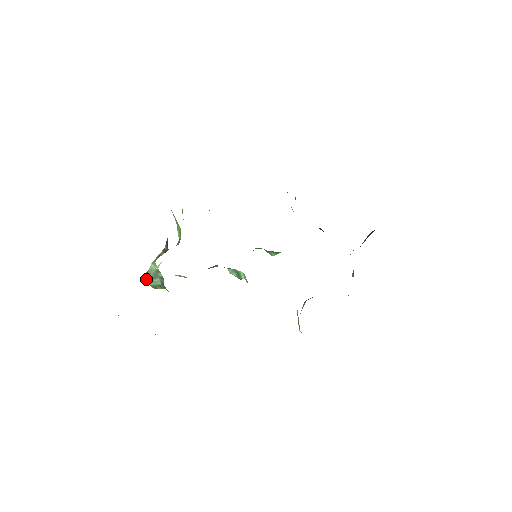
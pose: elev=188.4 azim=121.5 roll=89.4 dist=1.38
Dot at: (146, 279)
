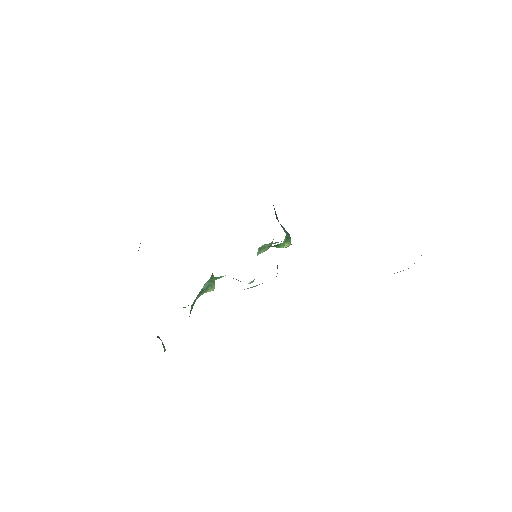
Dot at: occluded
